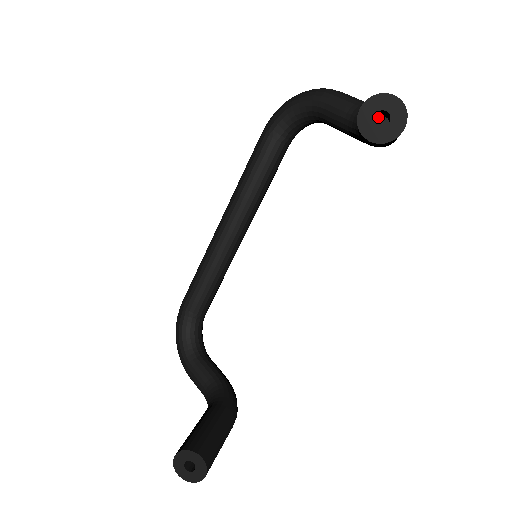
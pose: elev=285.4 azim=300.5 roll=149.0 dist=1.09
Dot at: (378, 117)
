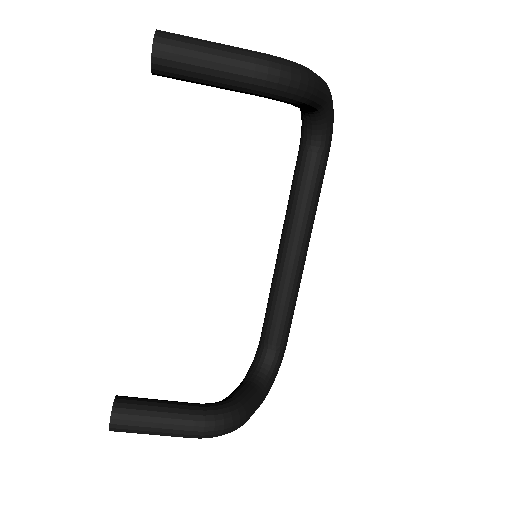
Dot at: occluded
